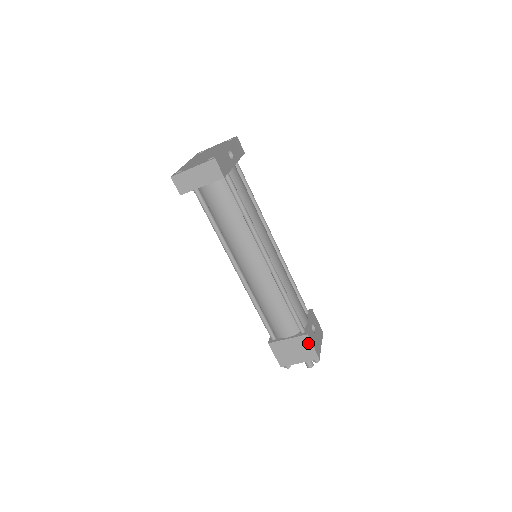
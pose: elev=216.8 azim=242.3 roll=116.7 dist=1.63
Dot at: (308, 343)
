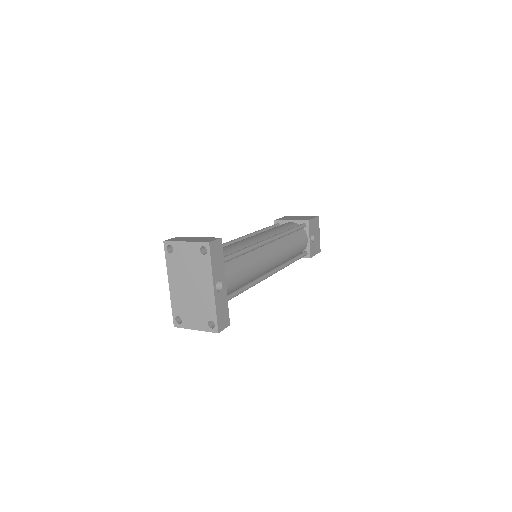
Dot at: occluded
